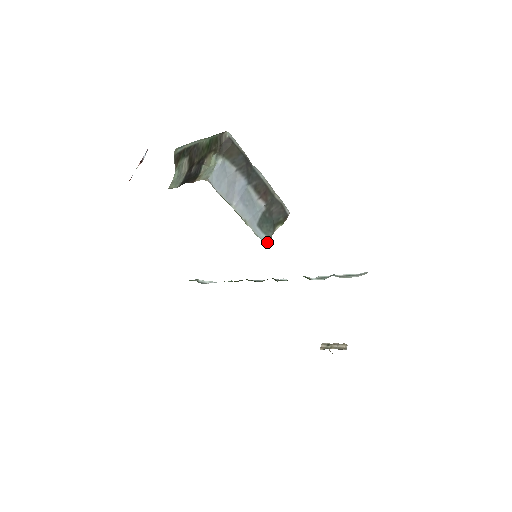
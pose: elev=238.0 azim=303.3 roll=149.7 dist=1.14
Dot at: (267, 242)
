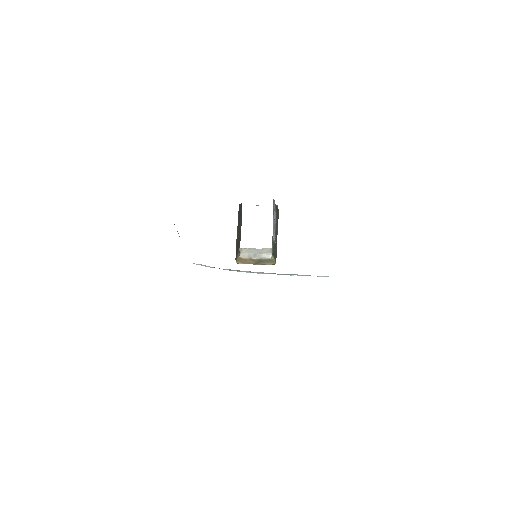
Dot at: (272, 247)
